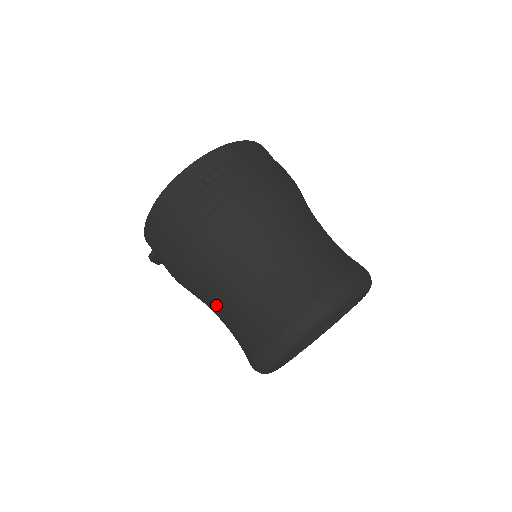
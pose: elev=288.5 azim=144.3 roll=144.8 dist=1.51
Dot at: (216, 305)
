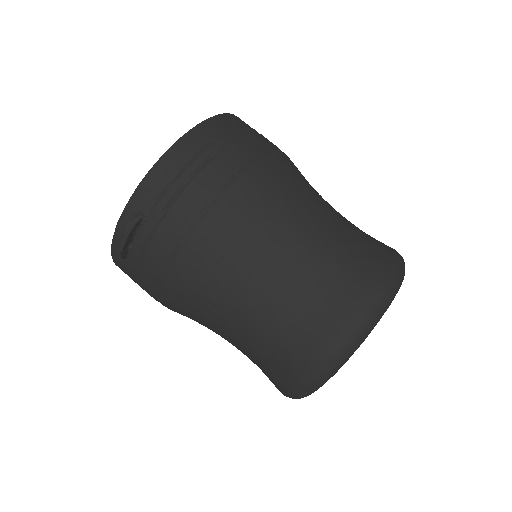
Dot at: (272, 267)
